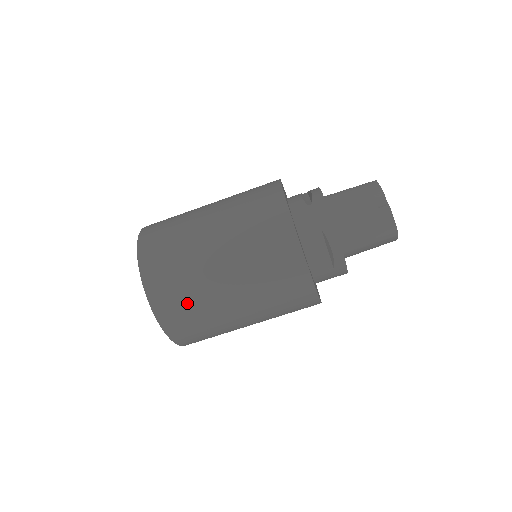
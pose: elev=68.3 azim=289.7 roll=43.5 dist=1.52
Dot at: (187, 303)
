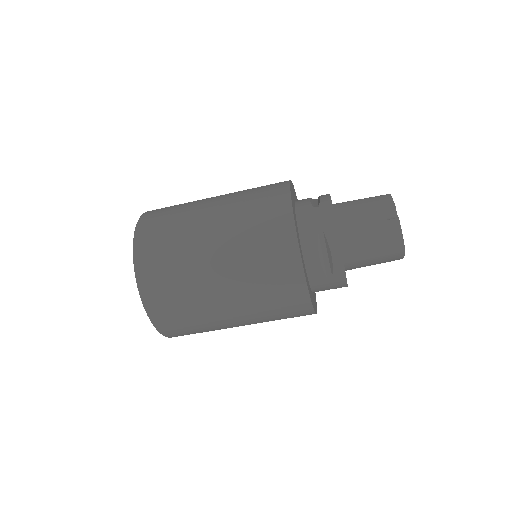
Dot at: (174, 288)
